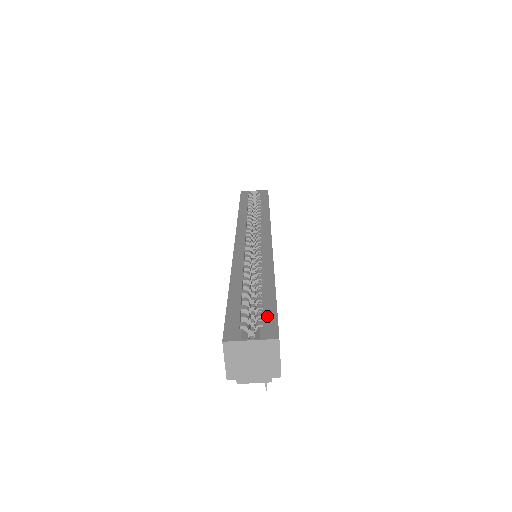
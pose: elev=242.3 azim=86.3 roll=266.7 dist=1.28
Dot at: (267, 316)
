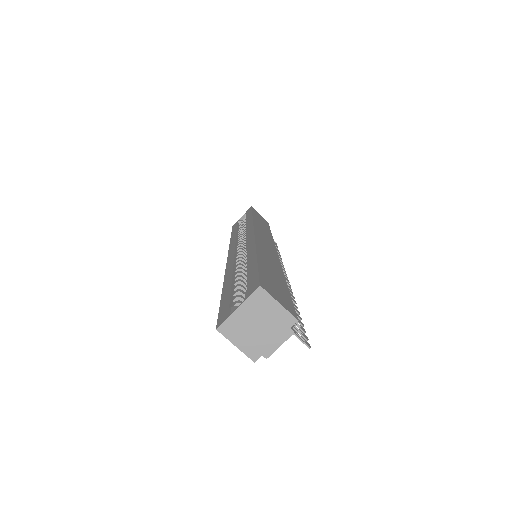
Dot at: (250, 280)
